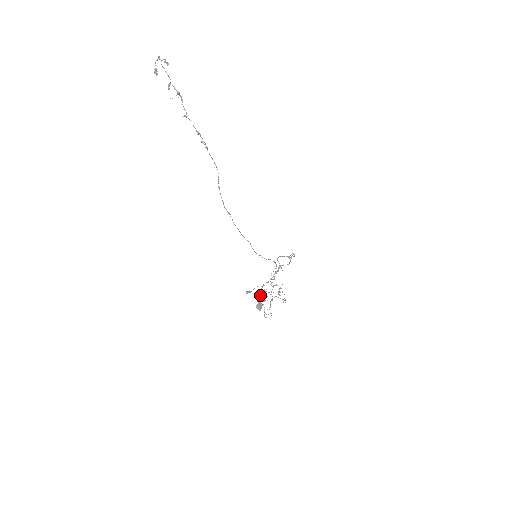
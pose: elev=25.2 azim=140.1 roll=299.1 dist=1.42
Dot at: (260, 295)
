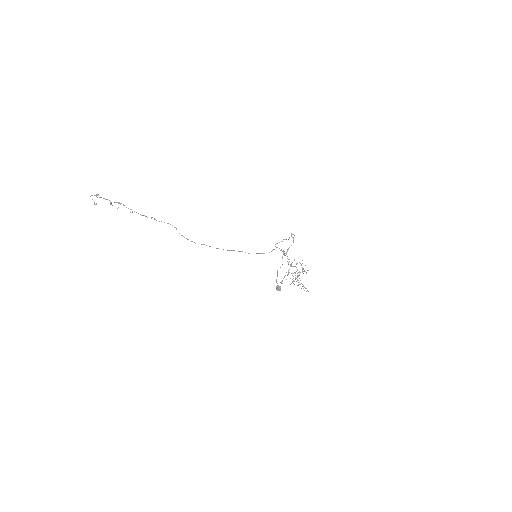
Dot at: occluded
